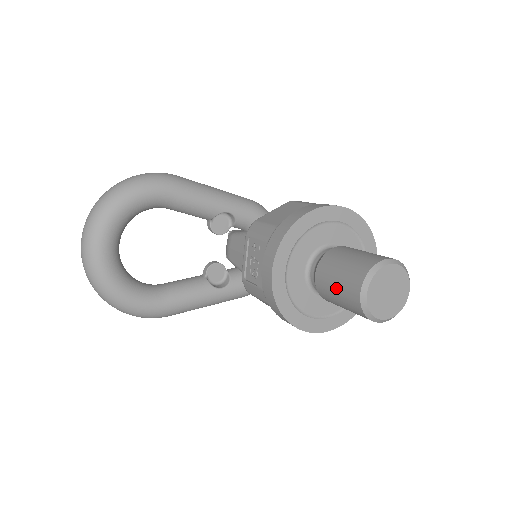
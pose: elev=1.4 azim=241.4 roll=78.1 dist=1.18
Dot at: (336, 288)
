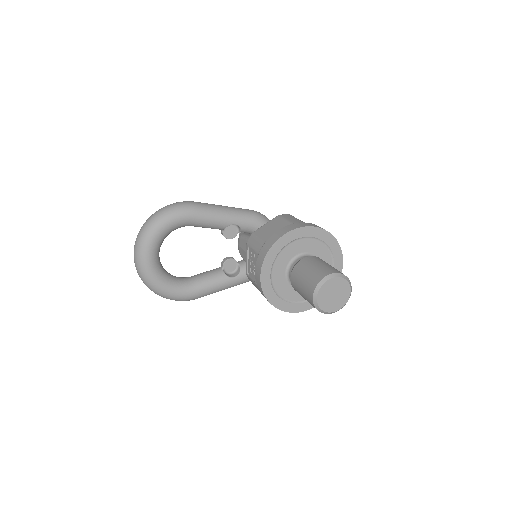
Dot at: (301, 290)
